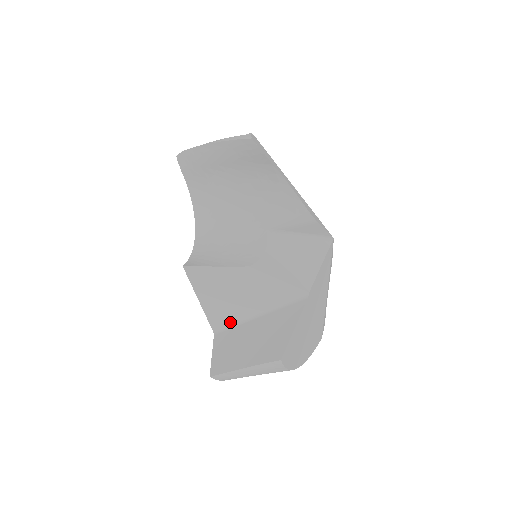
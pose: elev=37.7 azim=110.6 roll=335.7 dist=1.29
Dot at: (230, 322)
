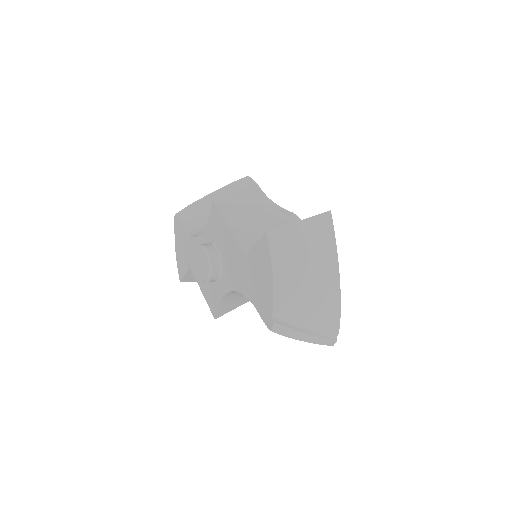
Dot at: occluded
